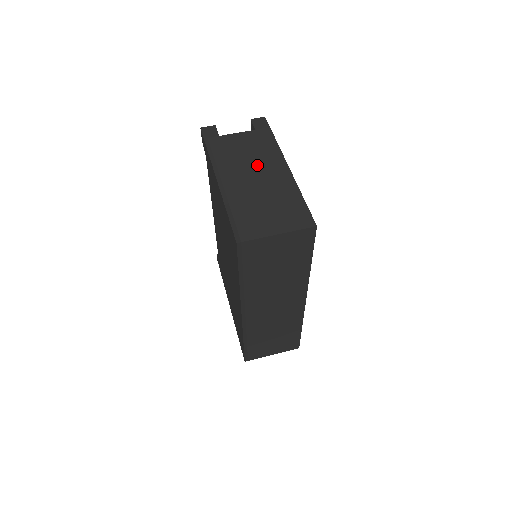
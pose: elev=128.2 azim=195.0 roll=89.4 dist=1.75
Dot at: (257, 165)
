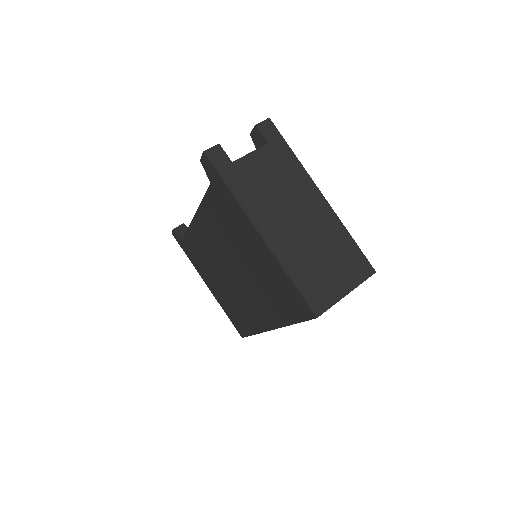
Dot at: (293, 202)
